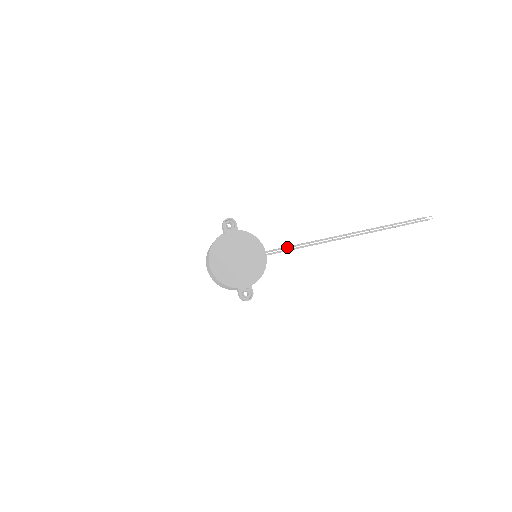
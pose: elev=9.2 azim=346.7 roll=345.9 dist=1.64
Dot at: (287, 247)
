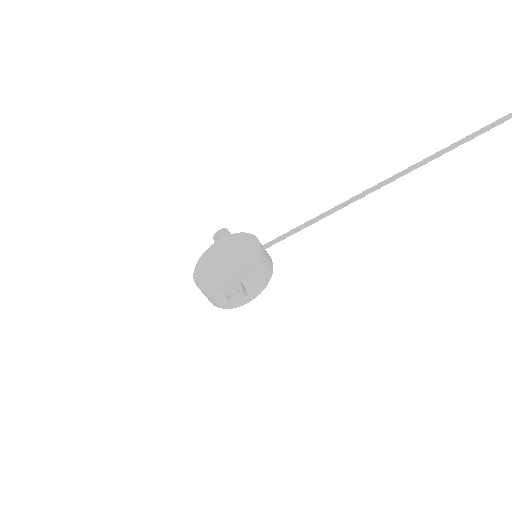
Dot at: (291, 230)
